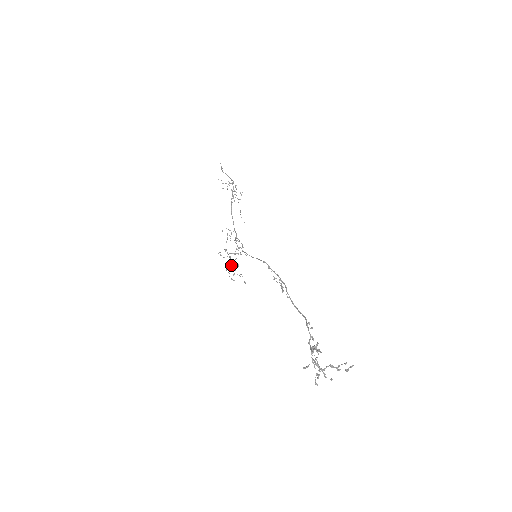
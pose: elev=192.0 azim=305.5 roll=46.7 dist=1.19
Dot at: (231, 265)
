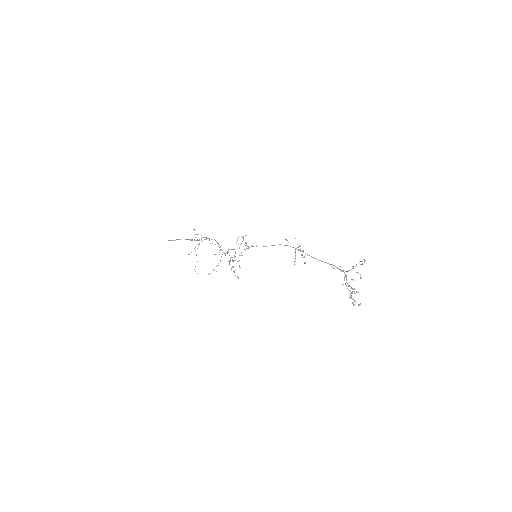
Dot at: occluded
